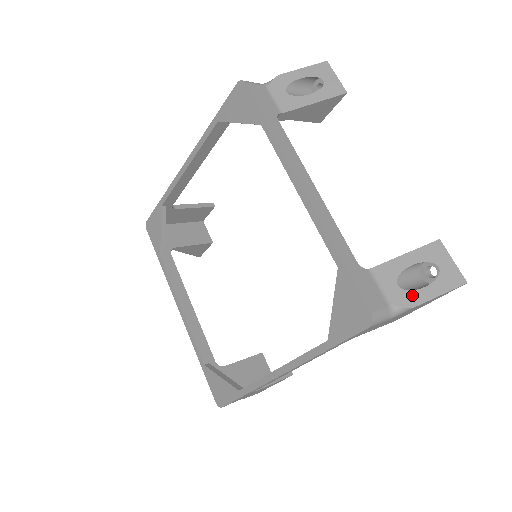
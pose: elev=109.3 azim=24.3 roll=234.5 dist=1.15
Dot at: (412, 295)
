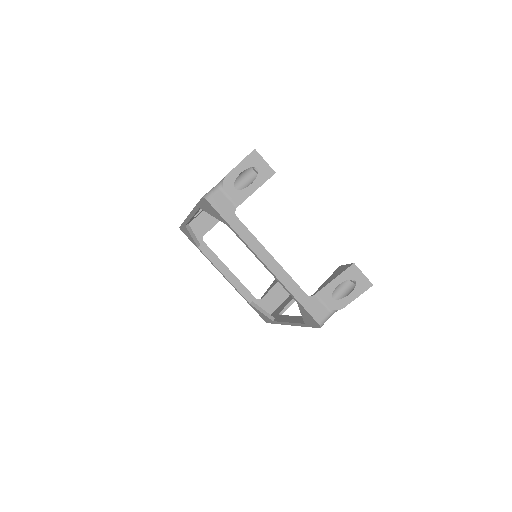
Dot at: (342, 302)
